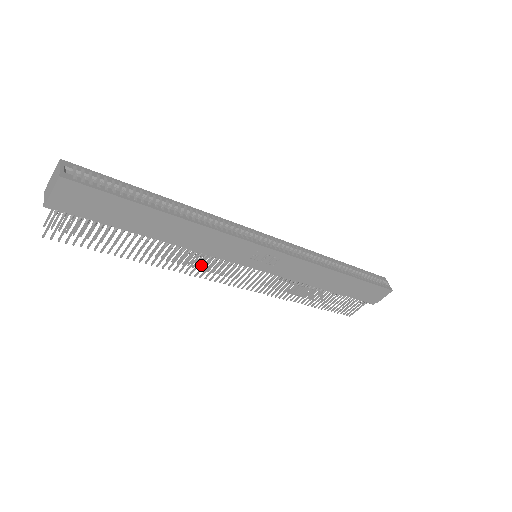
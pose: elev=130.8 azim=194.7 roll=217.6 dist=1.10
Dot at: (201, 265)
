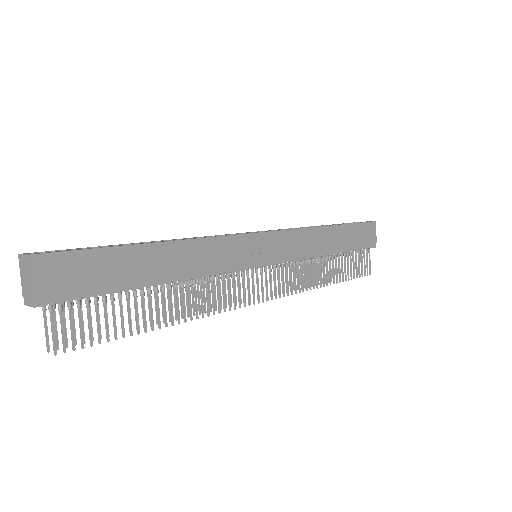
Dot at: (221, 302)
